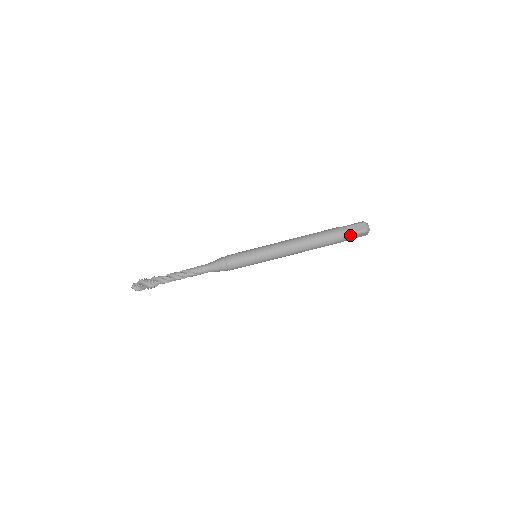
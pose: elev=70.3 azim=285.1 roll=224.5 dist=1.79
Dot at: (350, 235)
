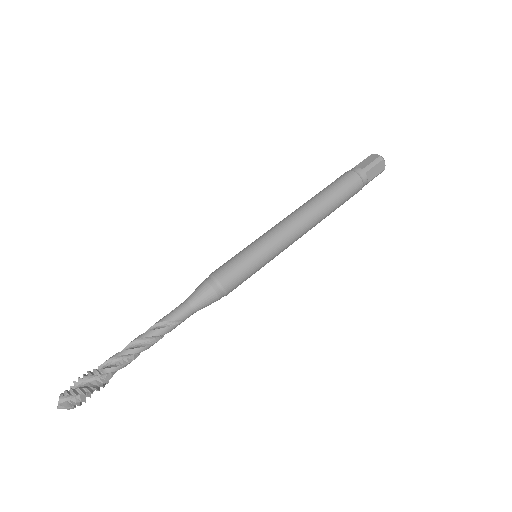
Dot at: (365, 171)
